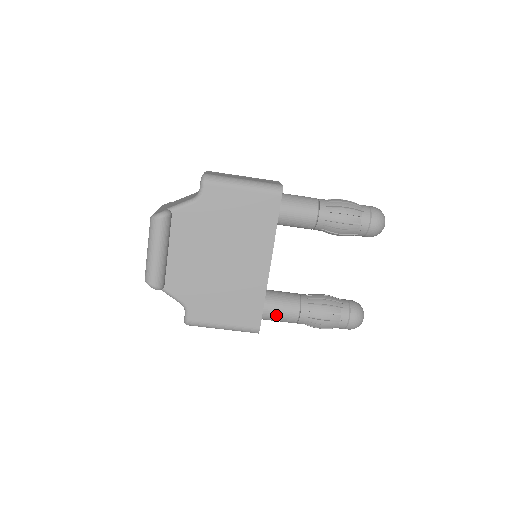
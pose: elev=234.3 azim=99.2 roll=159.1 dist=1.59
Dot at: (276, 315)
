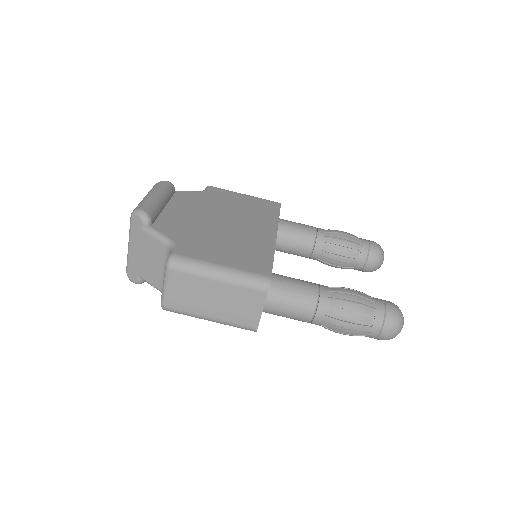
Dot at: (289, 284)
